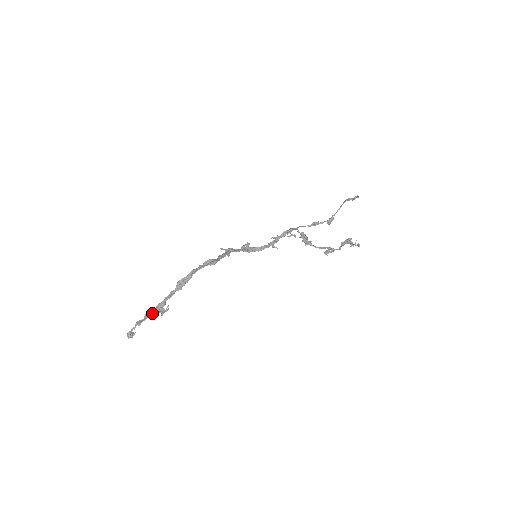
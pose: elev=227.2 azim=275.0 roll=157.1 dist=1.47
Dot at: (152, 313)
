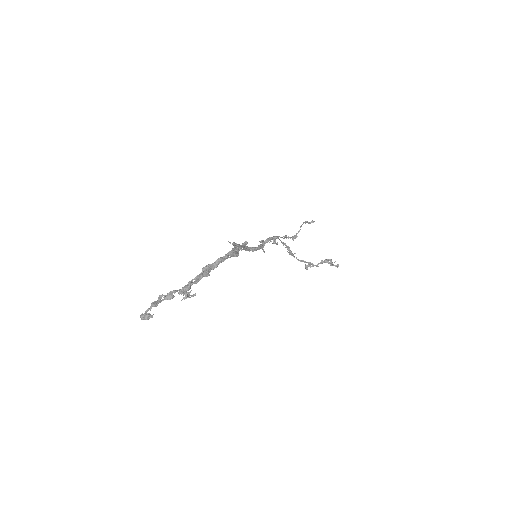
Dot at: (173, 295)
